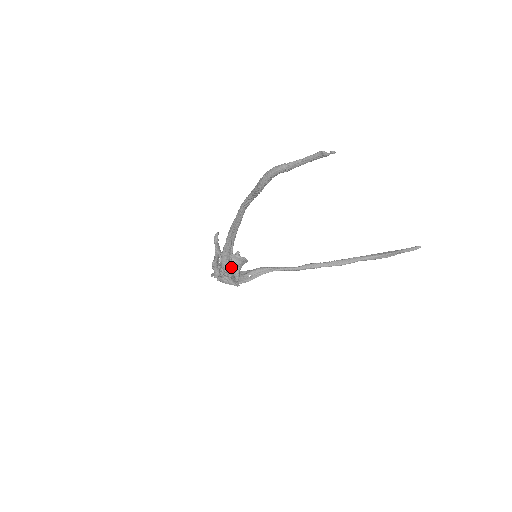
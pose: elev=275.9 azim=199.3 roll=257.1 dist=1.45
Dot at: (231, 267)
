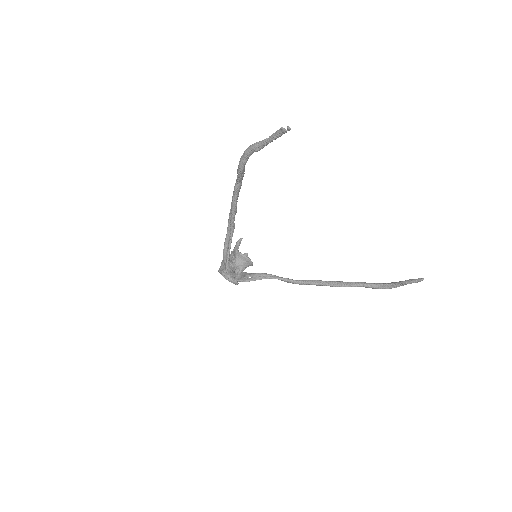
Dot at: (228, 259)
